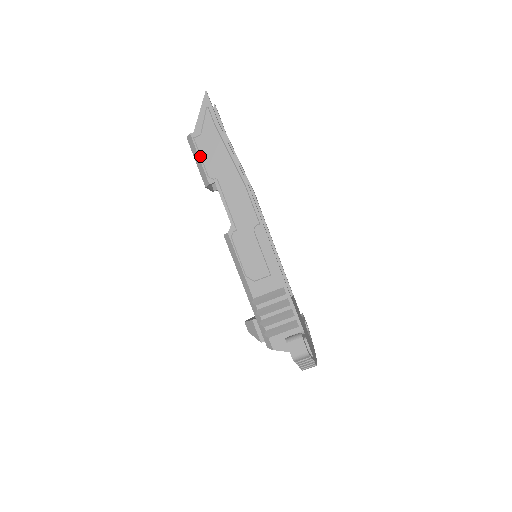
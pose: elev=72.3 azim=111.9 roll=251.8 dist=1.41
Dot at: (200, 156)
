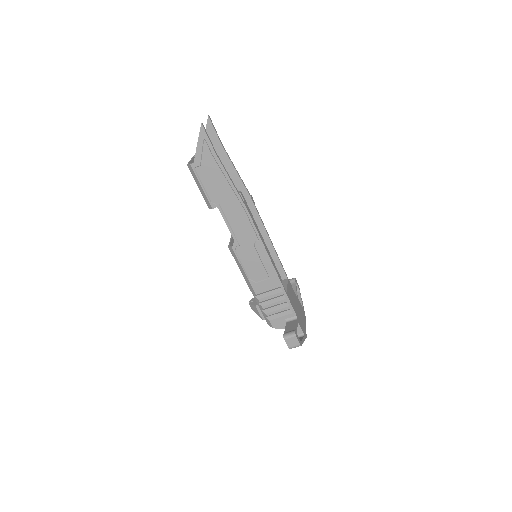
Dot at: (202, 184)
